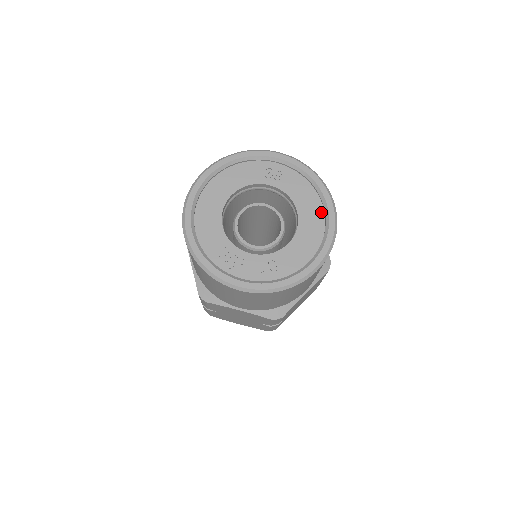
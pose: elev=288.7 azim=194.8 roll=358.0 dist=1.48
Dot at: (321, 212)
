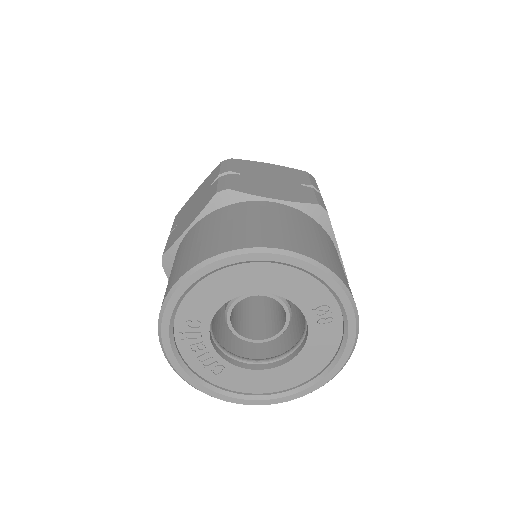
Dot at: (308, 377)
